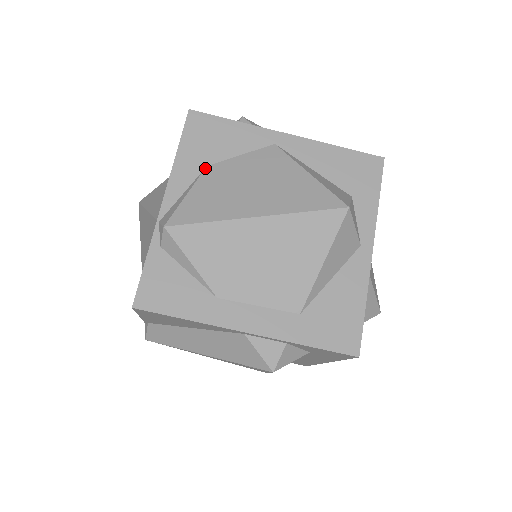
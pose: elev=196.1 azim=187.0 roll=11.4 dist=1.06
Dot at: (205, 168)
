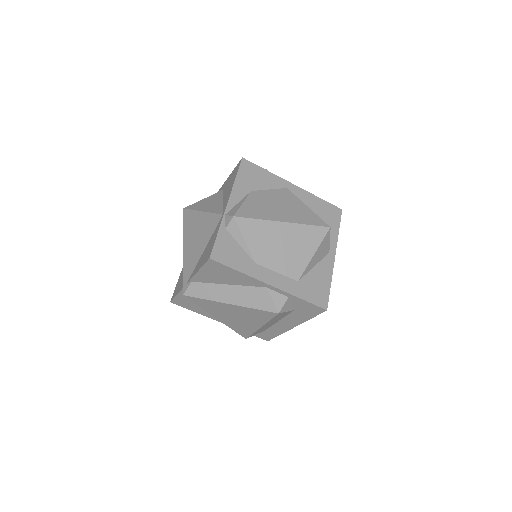
Dot at: (251, 192)
